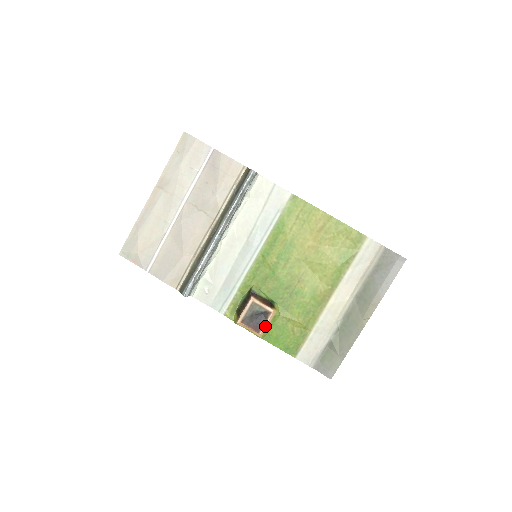
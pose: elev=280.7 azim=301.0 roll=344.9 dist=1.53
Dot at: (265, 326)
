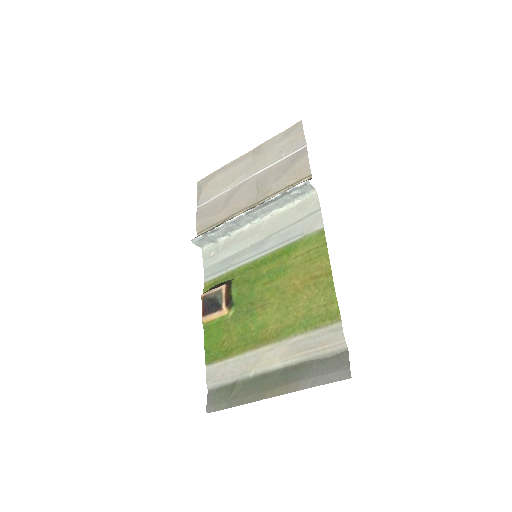
Dot at: (210, 316)
